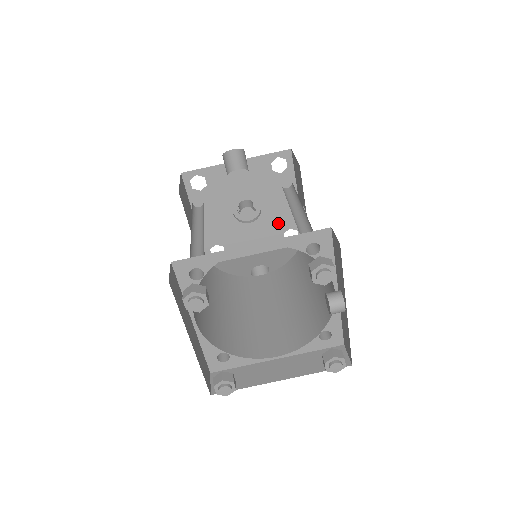
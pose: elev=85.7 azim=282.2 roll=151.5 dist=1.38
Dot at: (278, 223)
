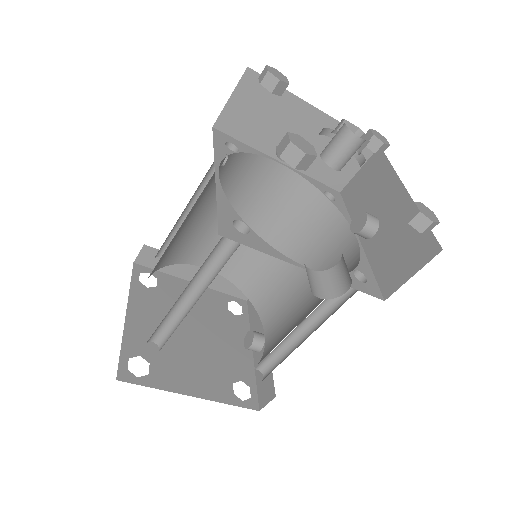
Dot at: occluded
